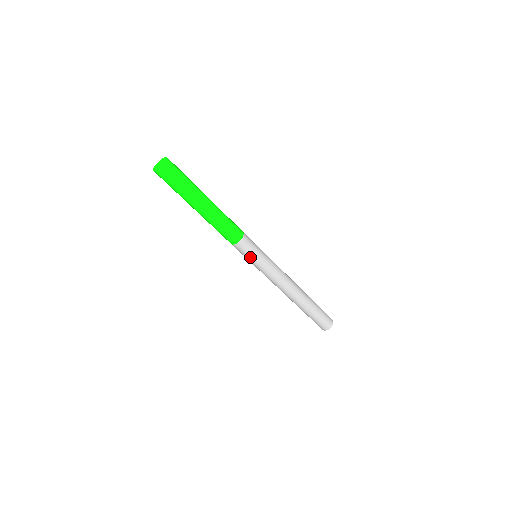
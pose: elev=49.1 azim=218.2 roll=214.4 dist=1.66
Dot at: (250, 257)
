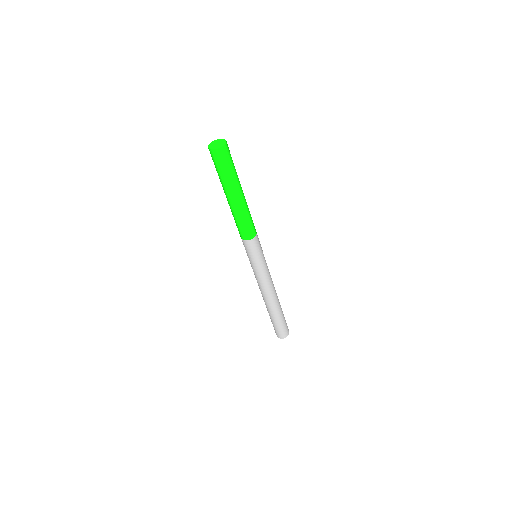
Dot at: (252, 256)
